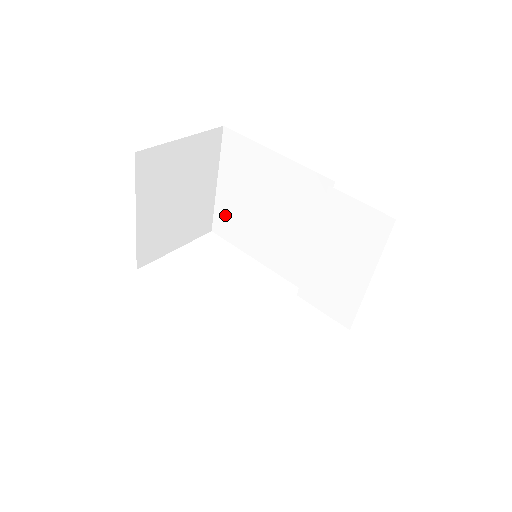
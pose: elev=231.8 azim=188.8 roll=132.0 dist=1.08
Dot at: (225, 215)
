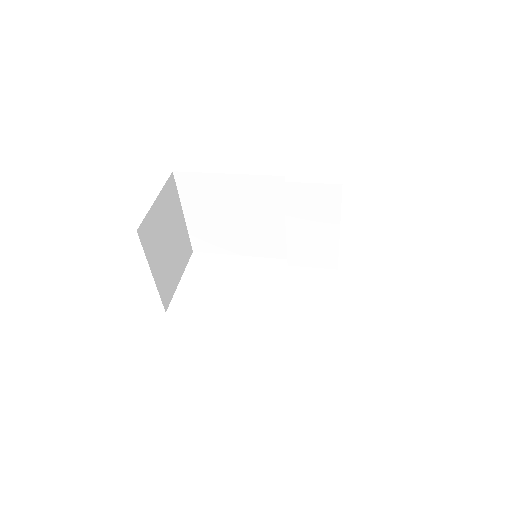
Dot at: (201, 235)
